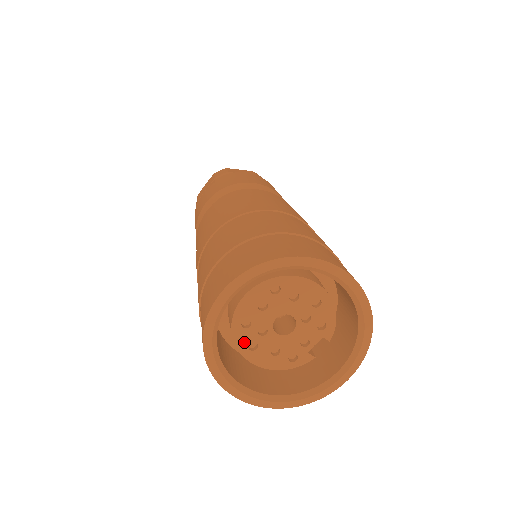
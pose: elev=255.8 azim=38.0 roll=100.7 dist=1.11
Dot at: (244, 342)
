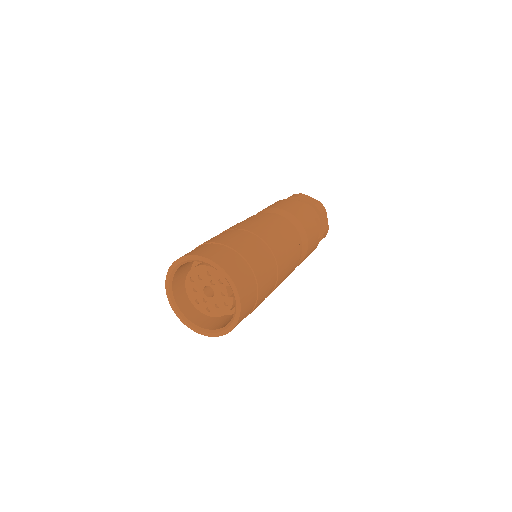
Dot at: (204, 310)
